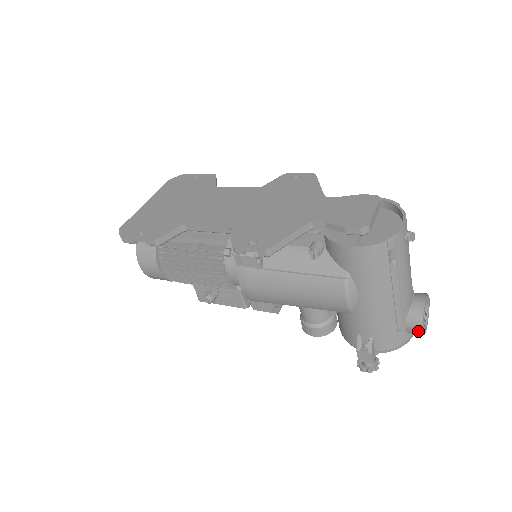
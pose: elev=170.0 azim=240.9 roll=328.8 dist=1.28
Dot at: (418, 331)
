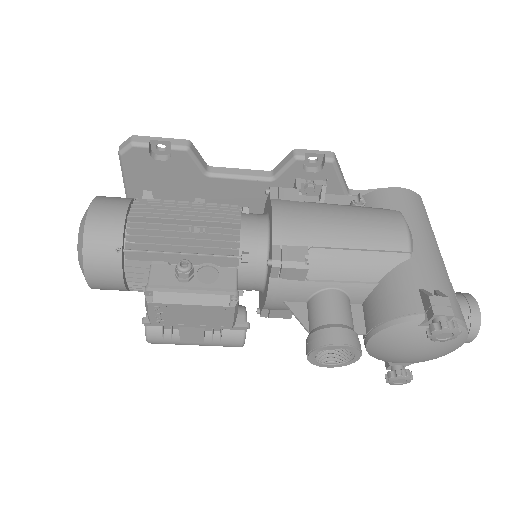
Dot at: (475, 307)
